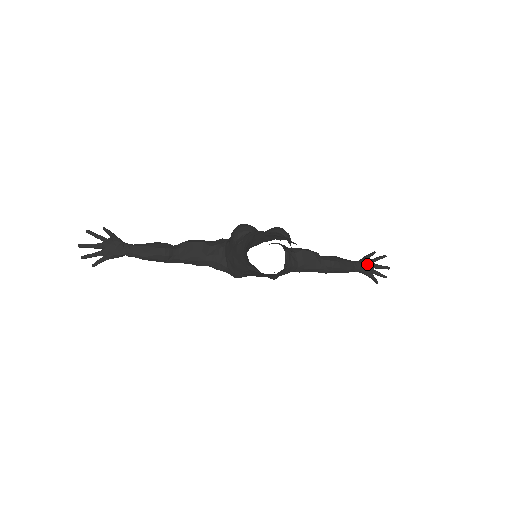
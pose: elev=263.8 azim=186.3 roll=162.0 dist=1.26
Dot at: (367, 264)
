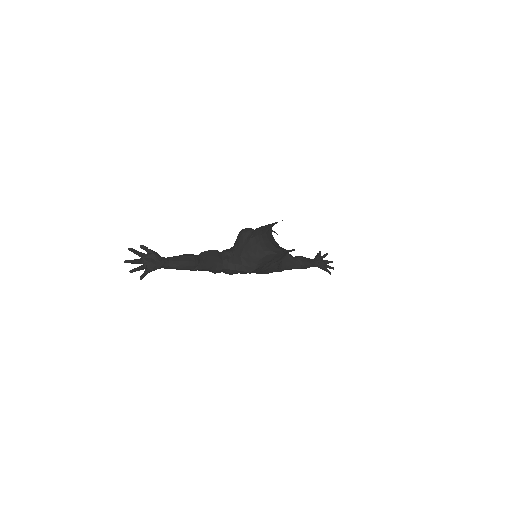
Dot at: (321, 259)
